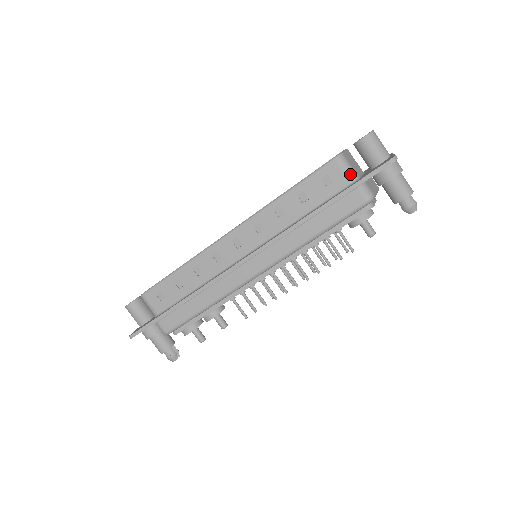
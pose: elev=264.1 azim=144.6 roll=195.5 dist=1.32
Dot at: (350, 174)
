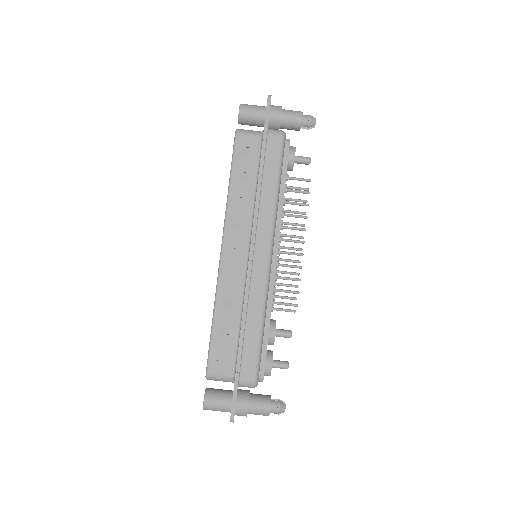
Dot at: (255, 133)
